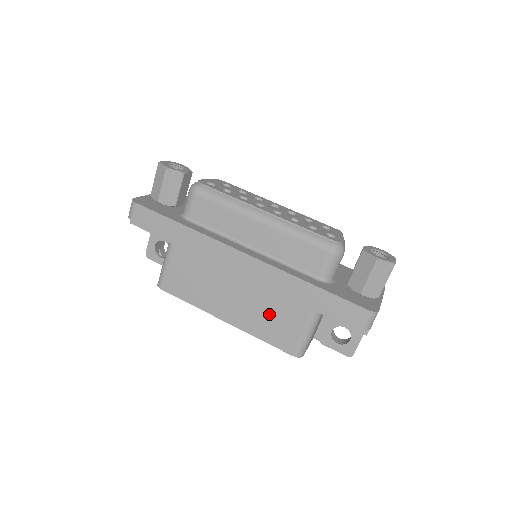
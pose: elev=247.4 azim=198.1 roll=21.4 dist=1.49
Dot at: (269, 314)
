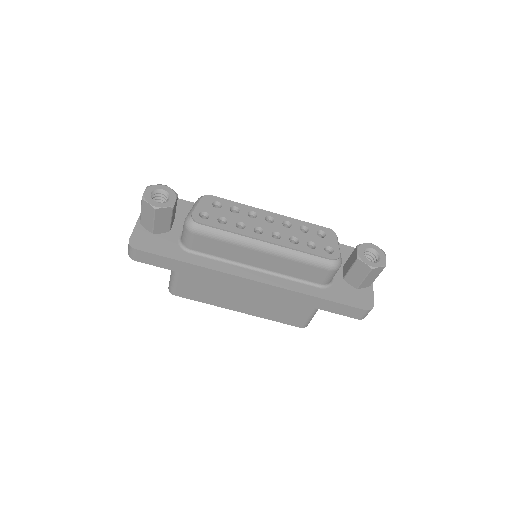
Dot at: (278, 307)
